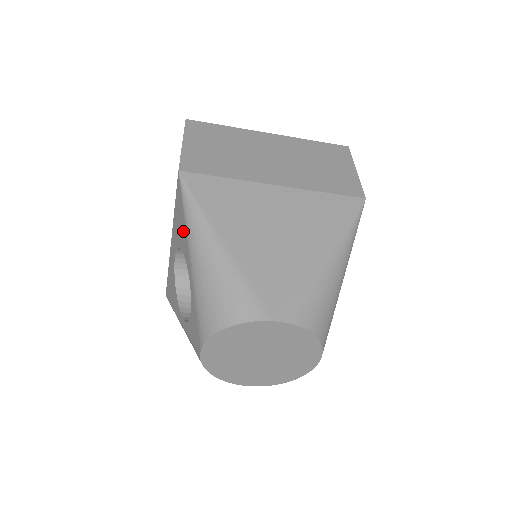
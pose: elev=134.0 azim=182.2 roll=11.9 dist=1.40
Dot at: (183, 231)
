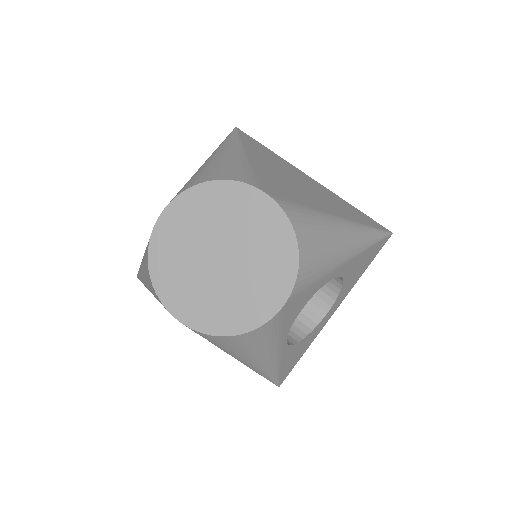
Dot at: occluded
